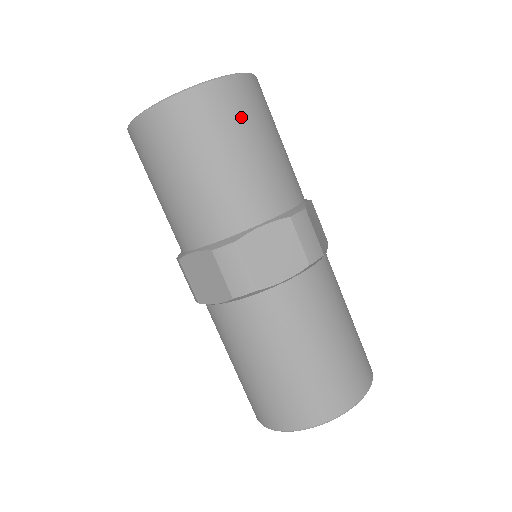
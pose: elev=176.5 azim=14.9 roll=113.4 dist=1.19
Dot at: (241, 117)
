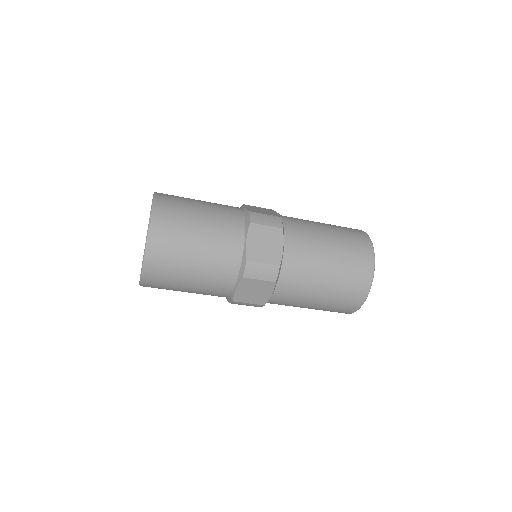
Dot at: (171, 266)
